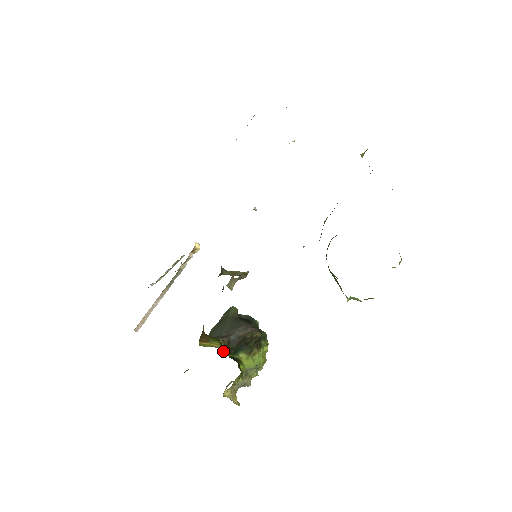
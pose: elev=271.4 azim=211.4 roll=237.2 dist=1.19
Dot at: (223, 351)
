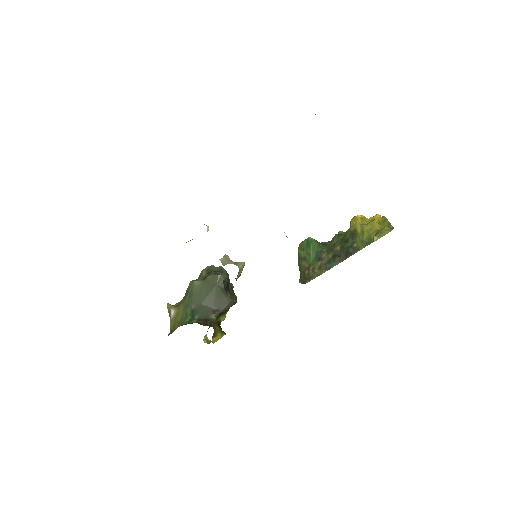
Dot at: occluded
